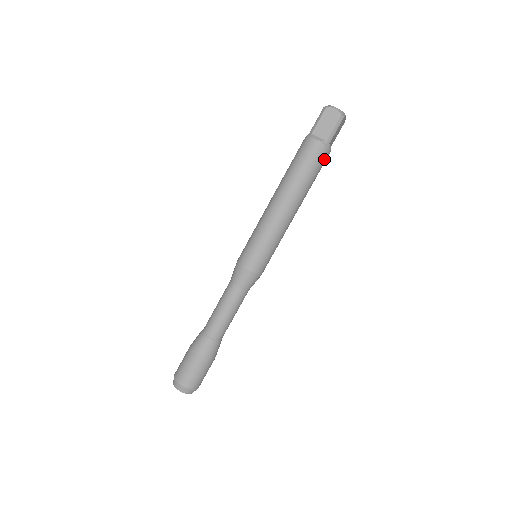
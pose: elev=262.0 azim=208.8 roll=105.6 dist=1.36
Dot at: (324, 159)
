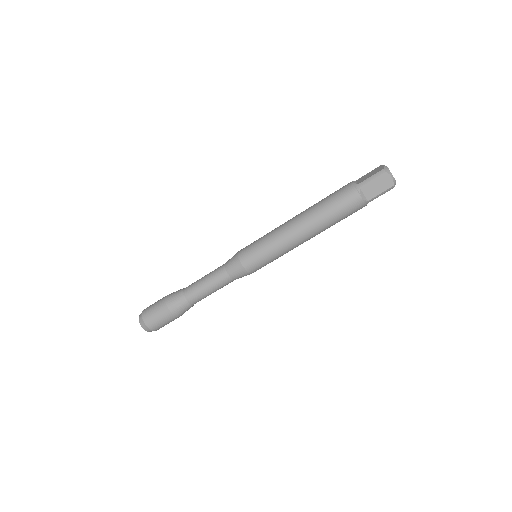
Dot at: (356, 211)
